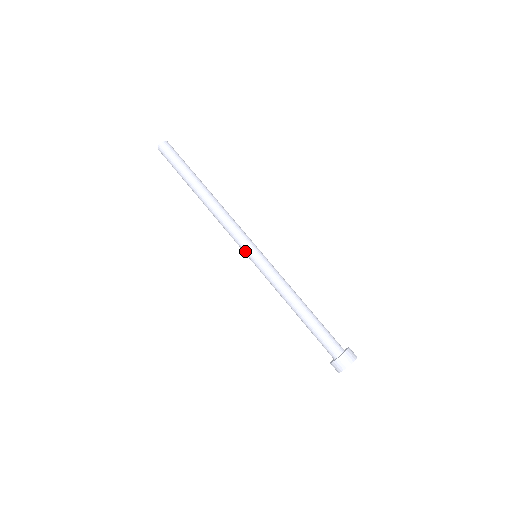
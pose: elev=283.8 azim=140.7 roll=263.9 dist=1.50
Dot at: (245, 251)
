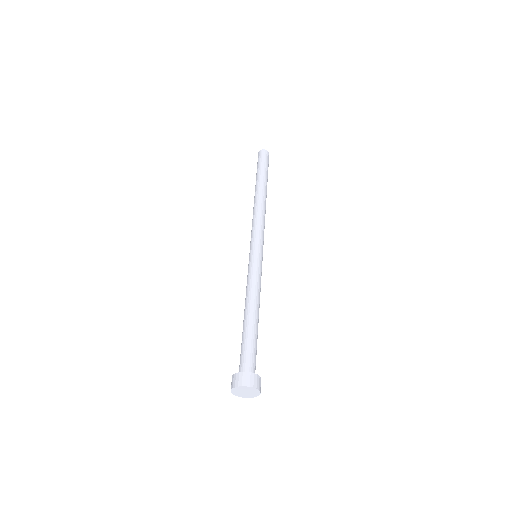
Dot at: (251, 245)
